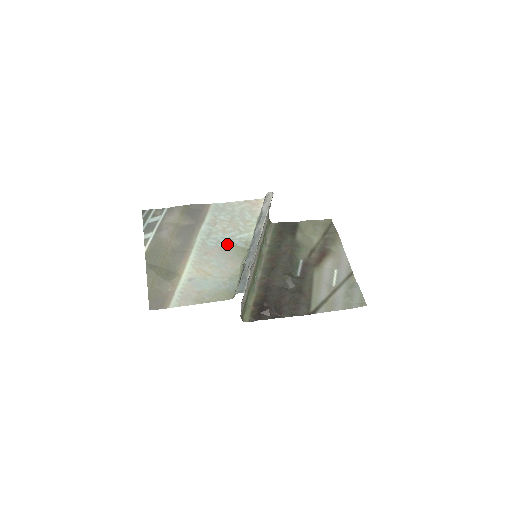
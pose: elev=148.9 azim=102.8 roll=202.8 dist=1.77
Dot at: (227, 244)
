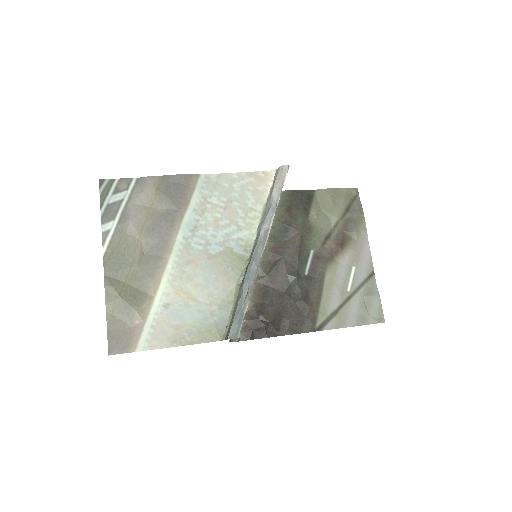
Dot at: (219, 248)
